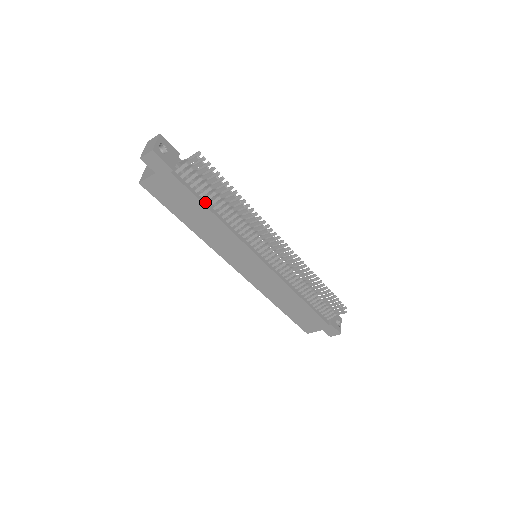
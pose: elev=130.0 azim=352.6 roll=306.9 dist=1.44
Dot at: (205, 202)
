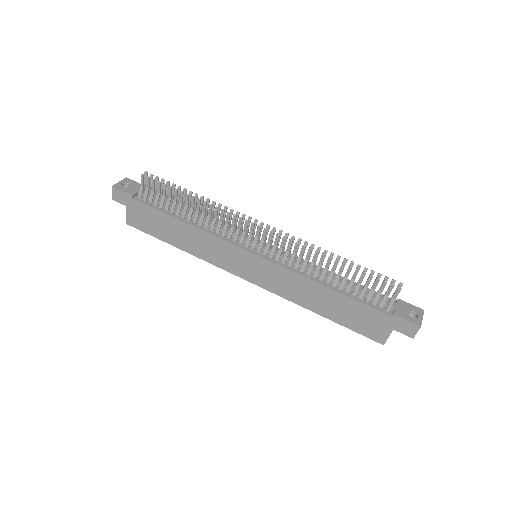
Dot at: (172, 214)
